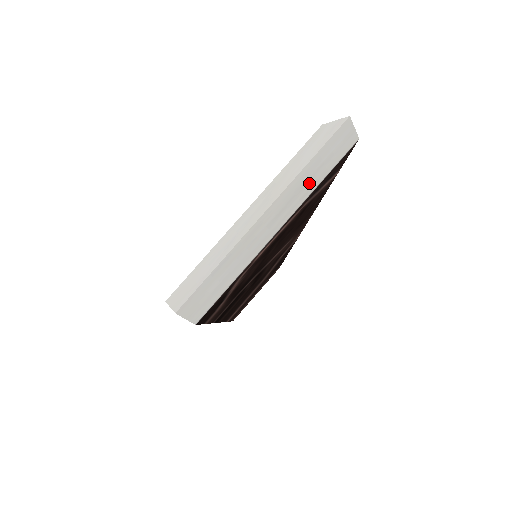
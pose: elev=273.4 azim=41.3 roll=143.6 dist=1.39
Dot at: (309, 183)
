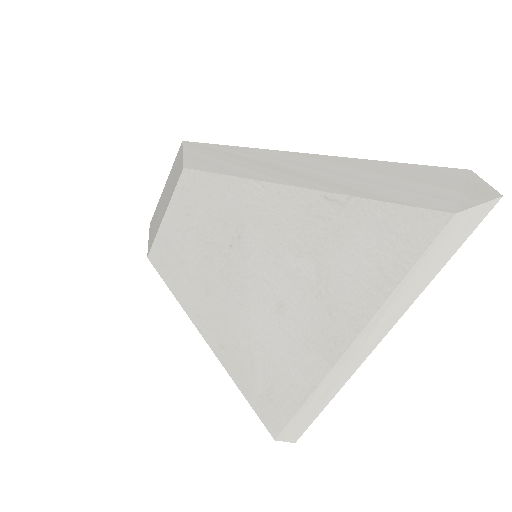
Dot at: occluded
